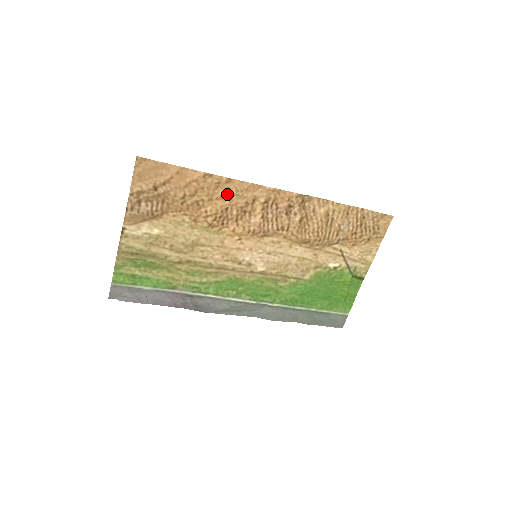
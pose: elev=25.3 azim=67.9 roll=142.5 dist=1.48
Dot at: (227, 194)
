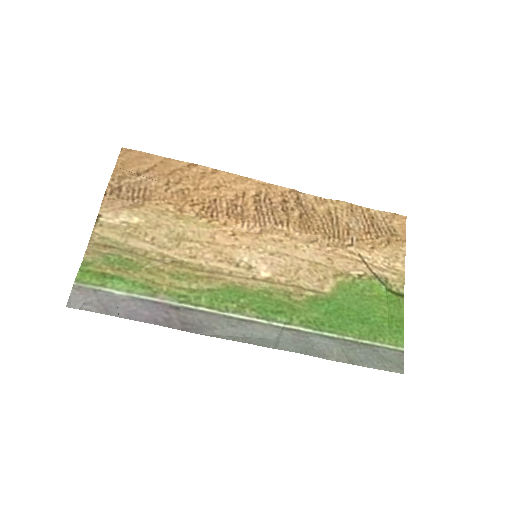
Dot at: (214, 185)
